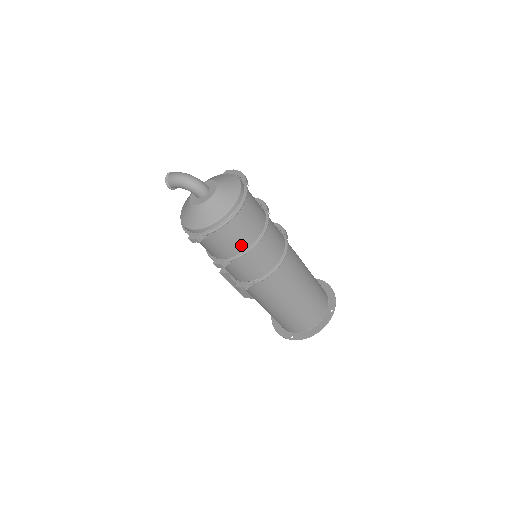
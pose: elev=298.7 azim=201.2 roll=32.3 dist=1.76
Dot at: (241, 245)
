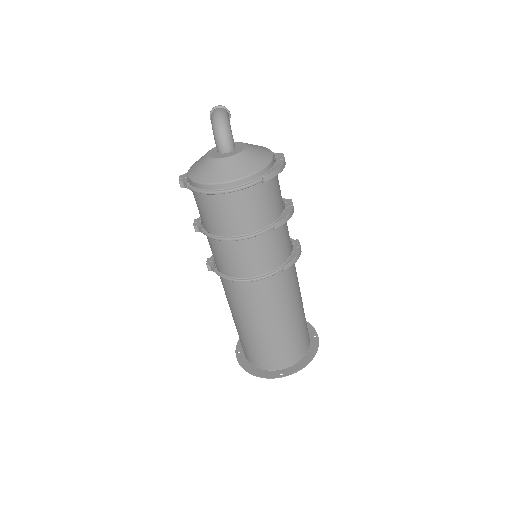
Dot at: (212, 226)
